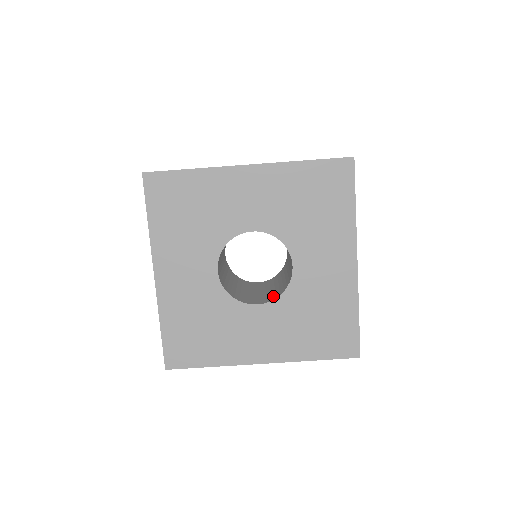
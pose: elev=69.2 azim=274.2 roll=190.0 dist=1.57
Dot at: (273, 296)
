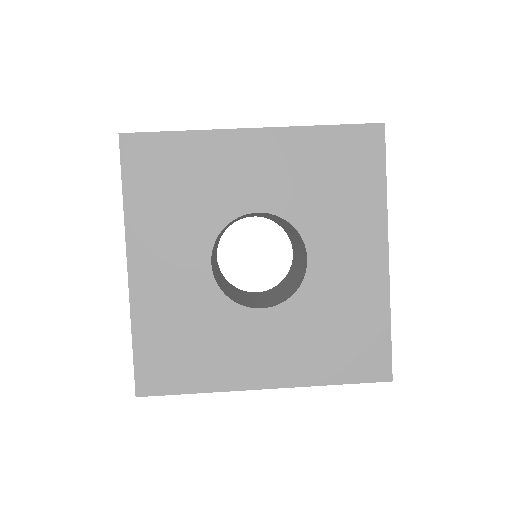
Dot at: (280, 299)
